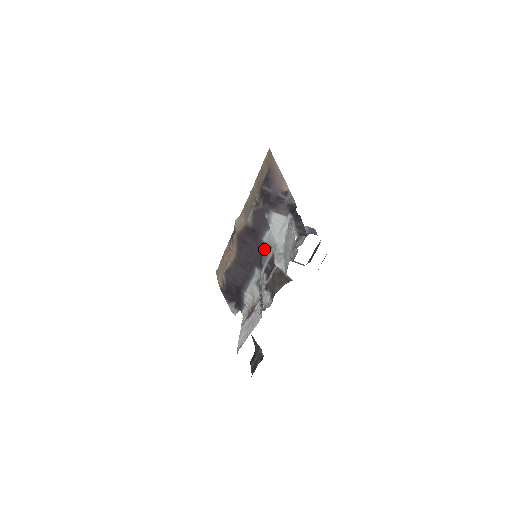
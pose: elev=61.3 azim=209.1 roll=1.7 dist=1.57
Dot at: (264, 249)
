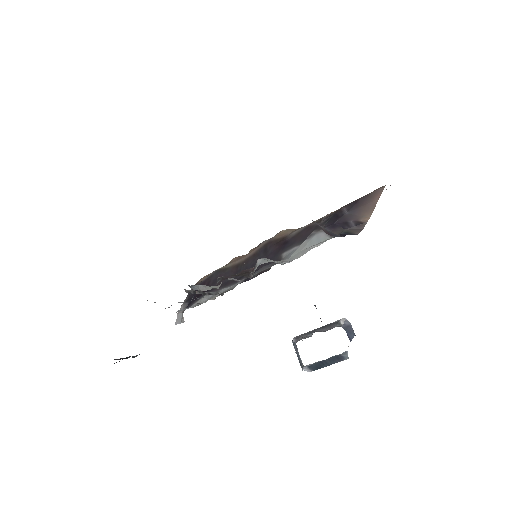
Dot at: (273, 262)
